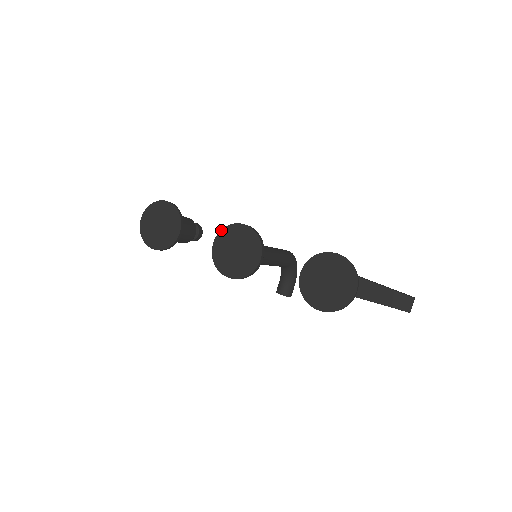
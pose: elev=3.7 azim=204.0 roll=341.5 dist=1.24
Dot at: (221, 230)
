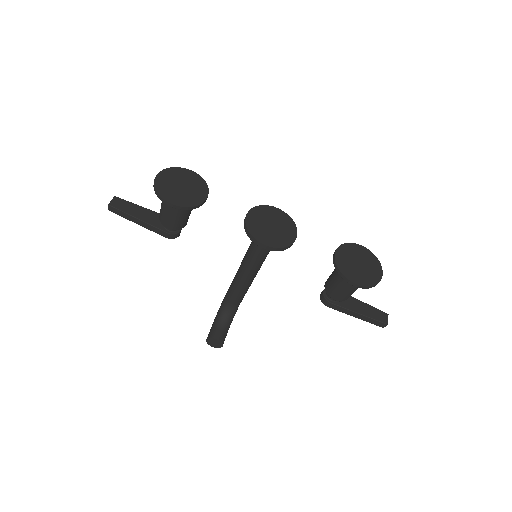
Dot at: (255, 207)
